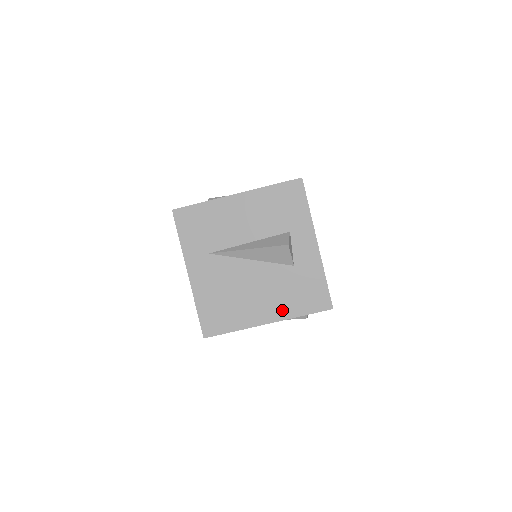
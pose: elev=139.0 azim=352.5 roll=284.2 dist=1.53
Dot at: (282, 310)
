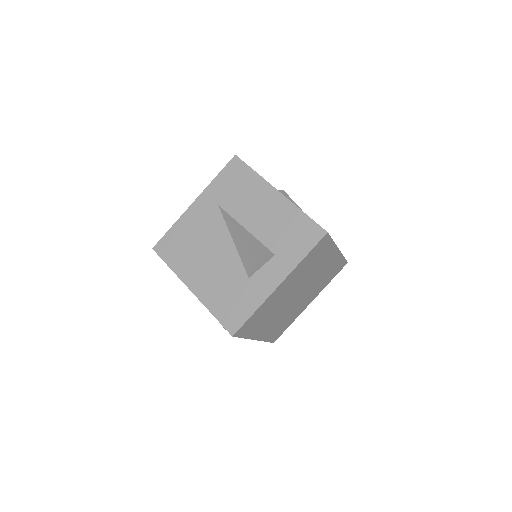
Dot at: (207, 294)
